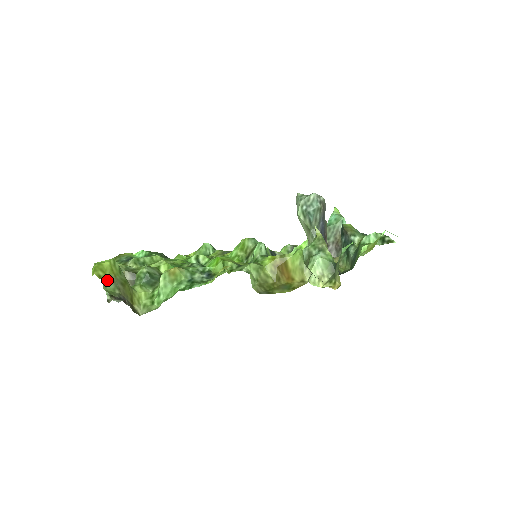
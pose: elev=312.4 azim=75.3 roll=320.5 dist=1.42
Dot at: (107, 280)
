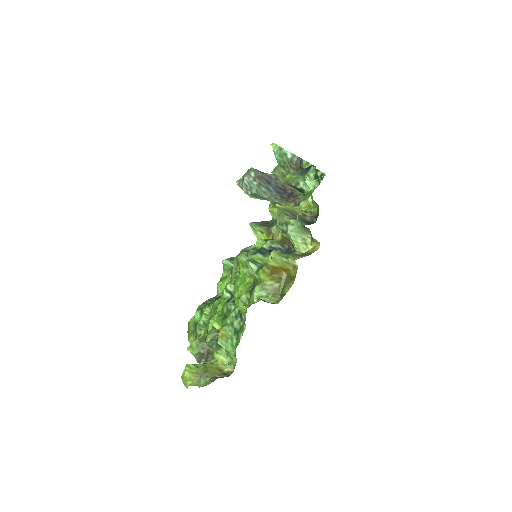
Dot at: (196, 381)
